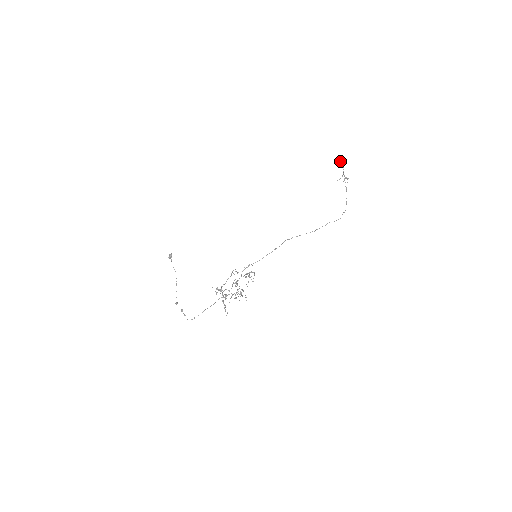
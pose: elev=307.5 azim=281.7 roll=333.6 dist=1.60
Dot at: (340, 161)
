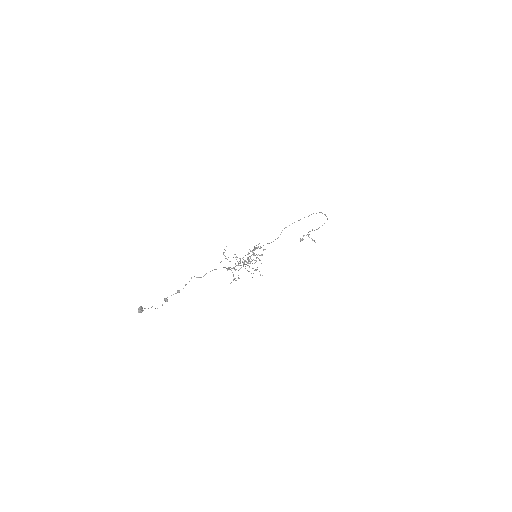
Dot at: (301, 239)
